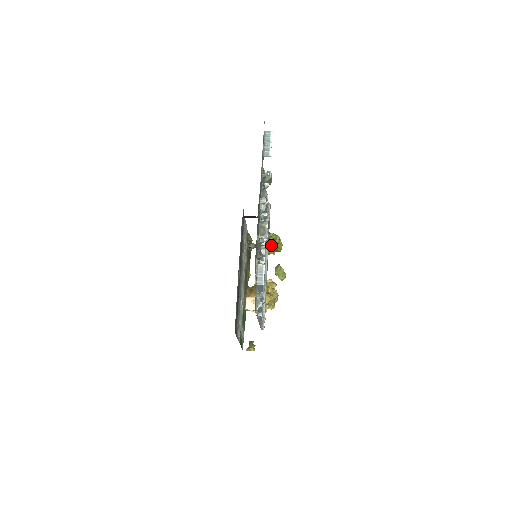
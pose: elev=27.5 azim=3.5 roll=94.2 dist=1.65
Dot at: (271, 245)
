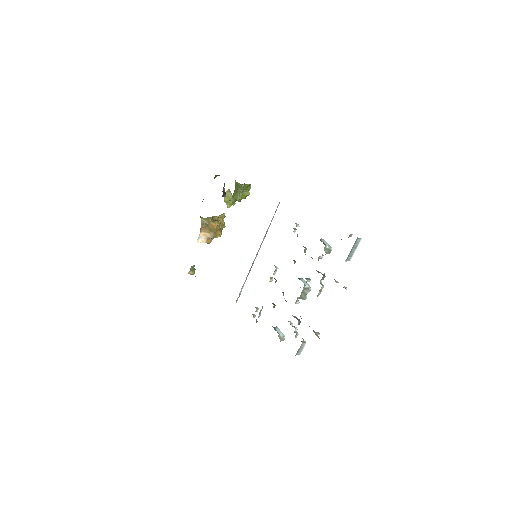
Dot at: (243, 197)
